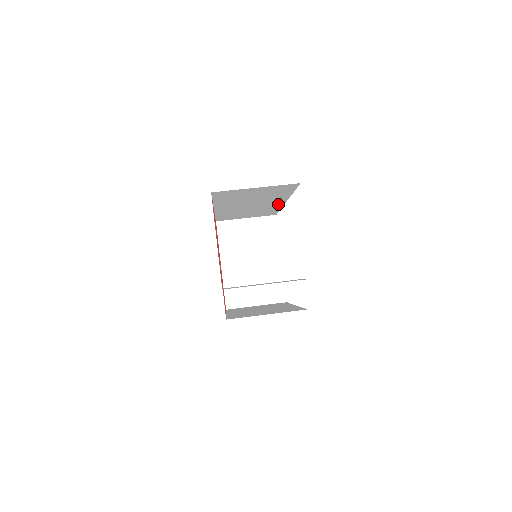
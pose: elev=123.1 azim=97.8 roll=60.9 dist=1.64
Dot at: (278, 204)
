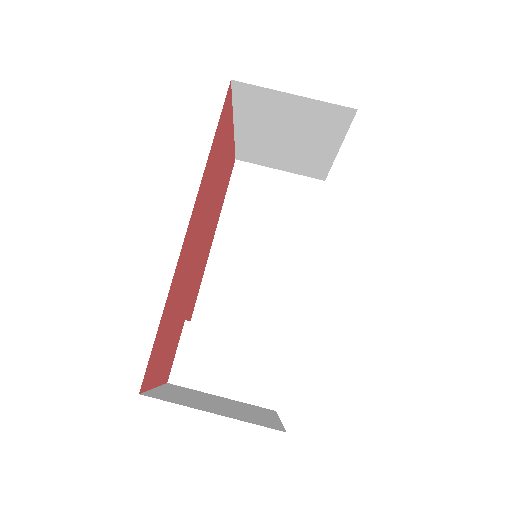
Dot at: occluded
